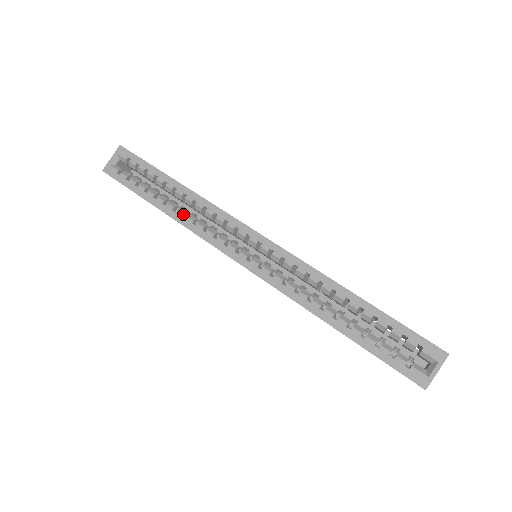
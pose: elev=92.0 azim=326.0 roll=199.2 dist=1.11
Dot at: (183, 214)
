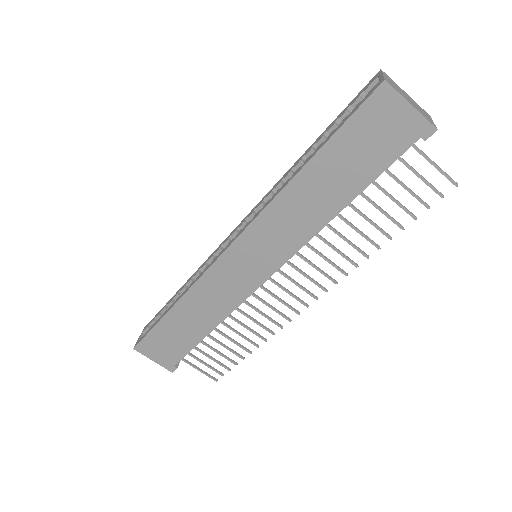
Dot at: (187, 288)
